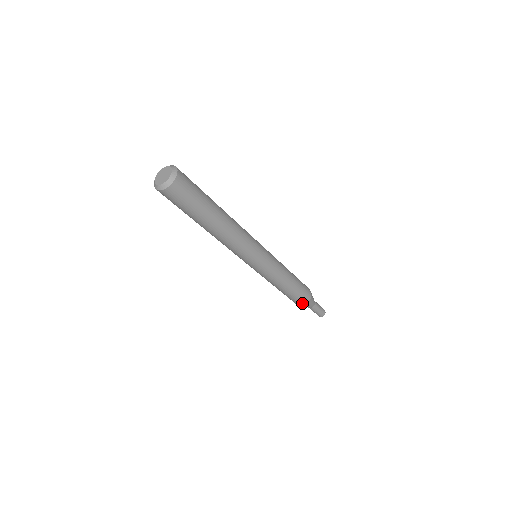
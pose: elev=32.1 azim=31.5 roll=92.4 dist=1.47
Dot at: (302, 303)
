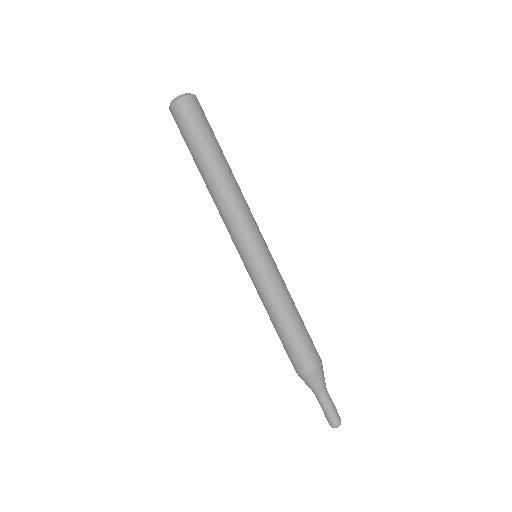
Dot at: (318, 359)
